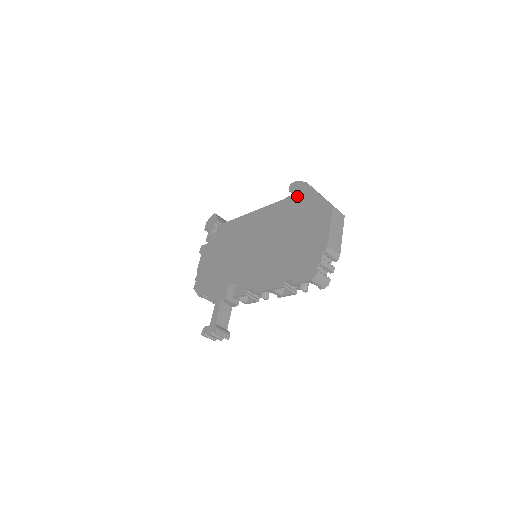
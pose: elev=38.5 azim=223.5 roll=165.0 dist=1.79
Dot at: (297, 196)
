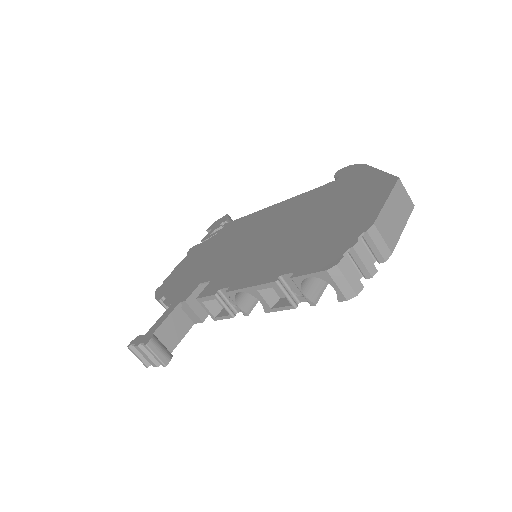
Dot at: (344, 178)
